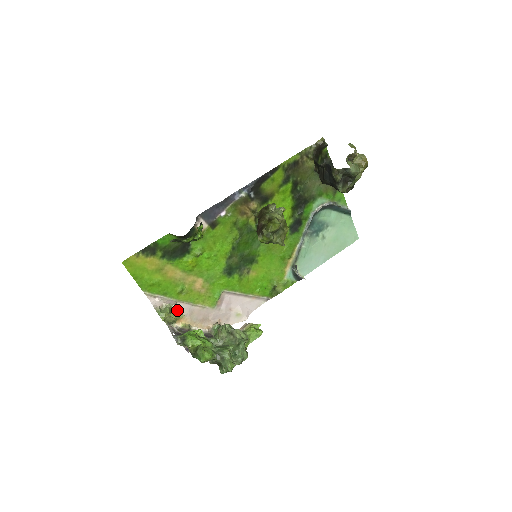
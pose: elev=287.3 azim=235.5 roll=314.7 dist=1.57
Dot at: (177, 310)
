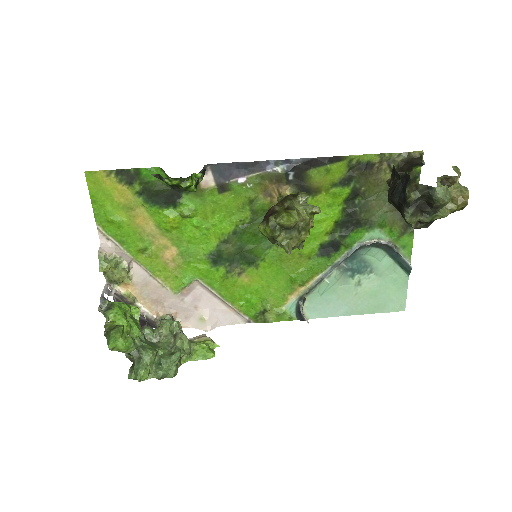
Dot at: (125, 269)
